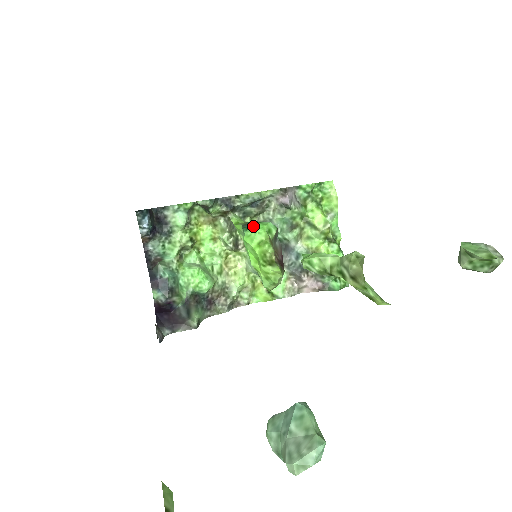
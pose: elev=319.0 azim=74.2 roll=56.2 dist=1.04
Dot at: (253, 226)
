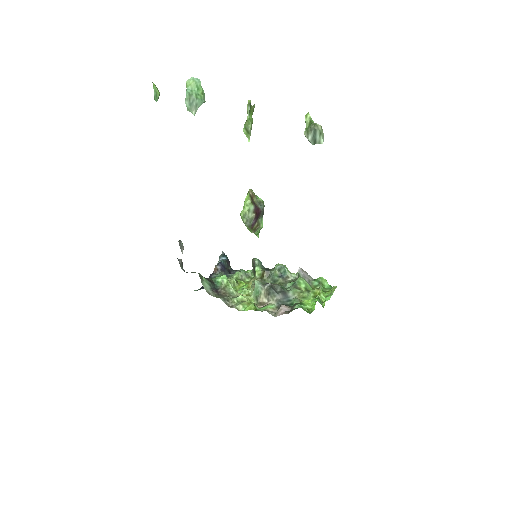
Dot at: occluded
